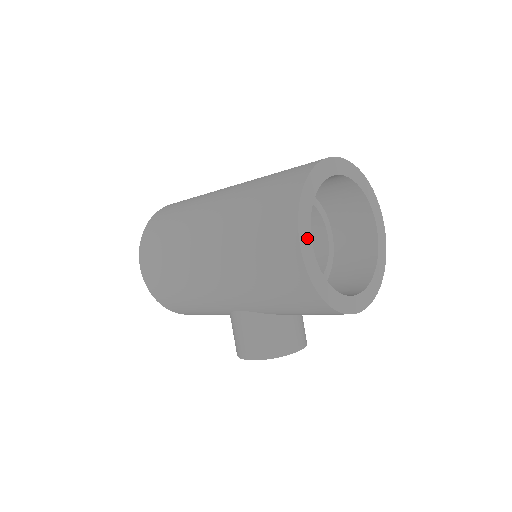
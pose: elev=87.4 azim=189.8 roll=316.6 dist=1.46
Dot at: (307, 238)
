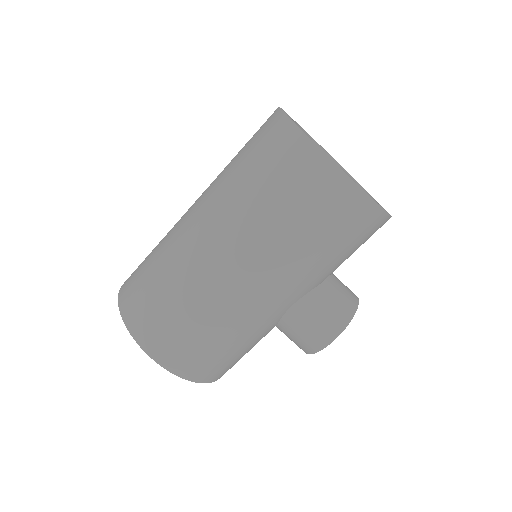
Dot at: occluded
